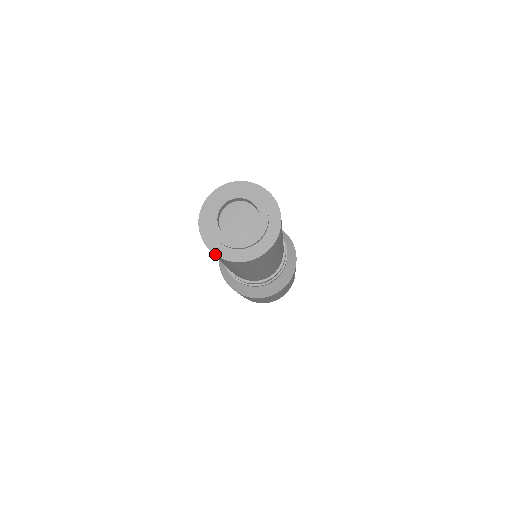
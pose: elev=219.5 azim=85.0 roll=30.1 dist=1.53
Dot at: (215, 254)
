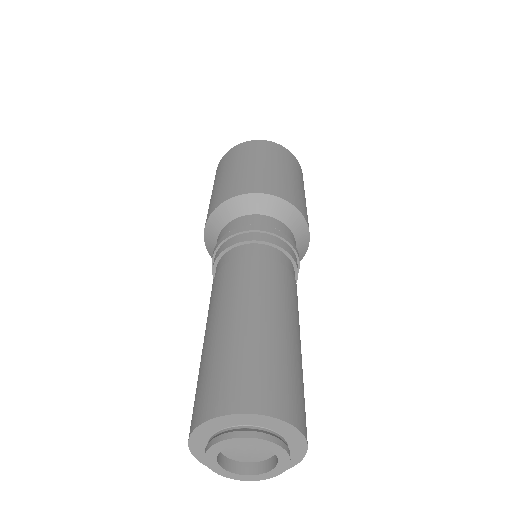
Dot at: occluded
